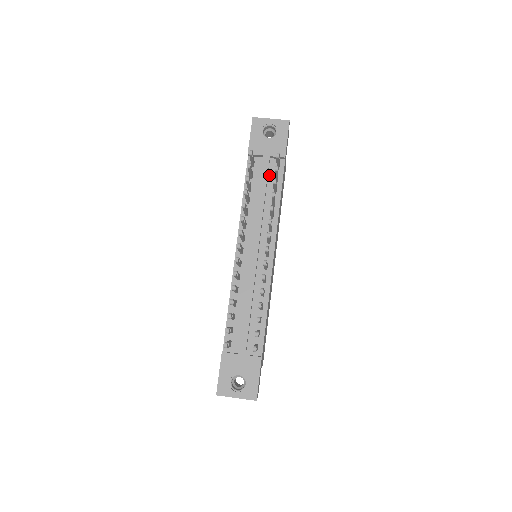
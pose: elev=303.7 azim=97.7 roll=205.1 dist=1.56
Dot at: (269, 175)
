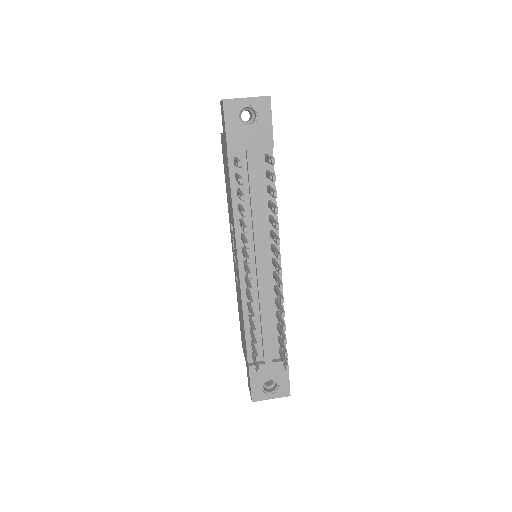
Dot at: (257, 171)
